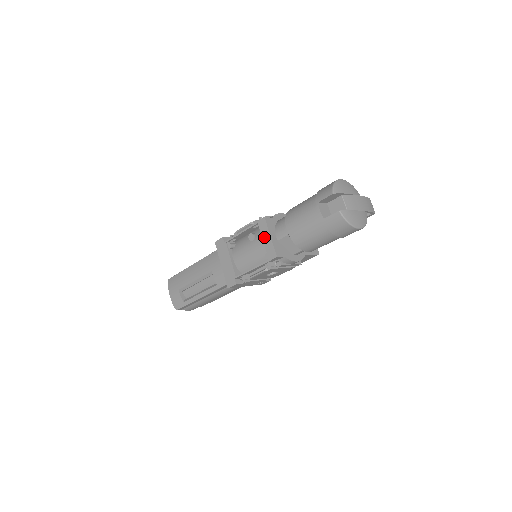
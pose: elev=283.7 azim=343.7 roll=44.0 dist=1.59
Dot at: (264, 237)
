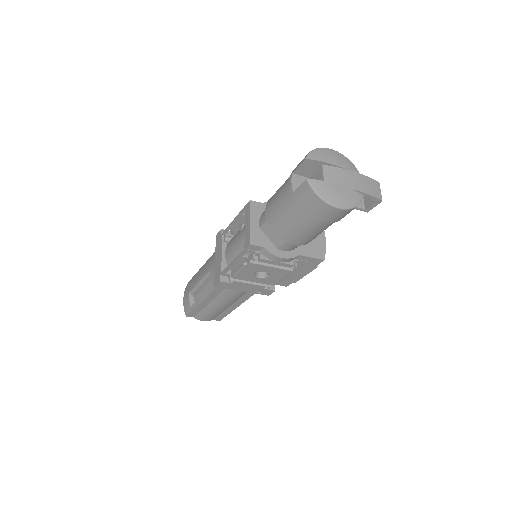
Dot at: (246, 223)
